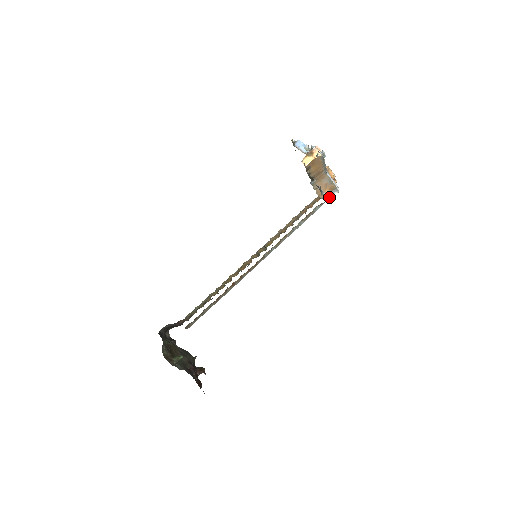
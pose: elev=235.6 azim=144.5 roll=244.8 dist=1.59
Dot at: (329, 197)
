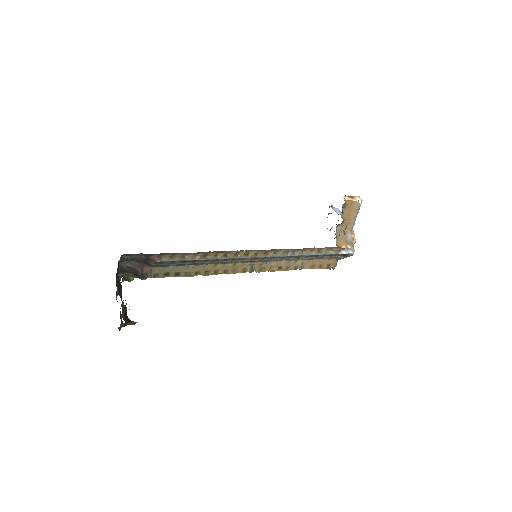
Dot at: (344, 252)
